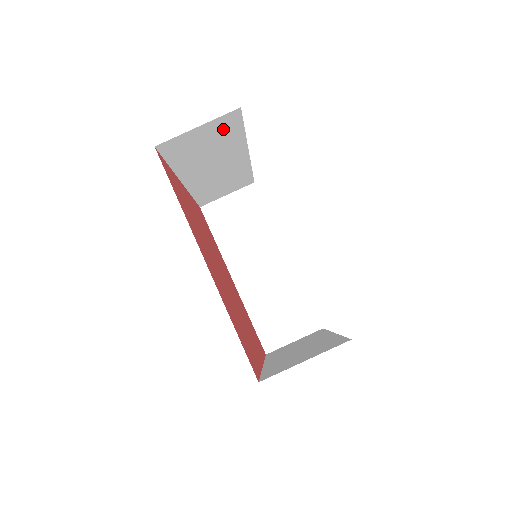
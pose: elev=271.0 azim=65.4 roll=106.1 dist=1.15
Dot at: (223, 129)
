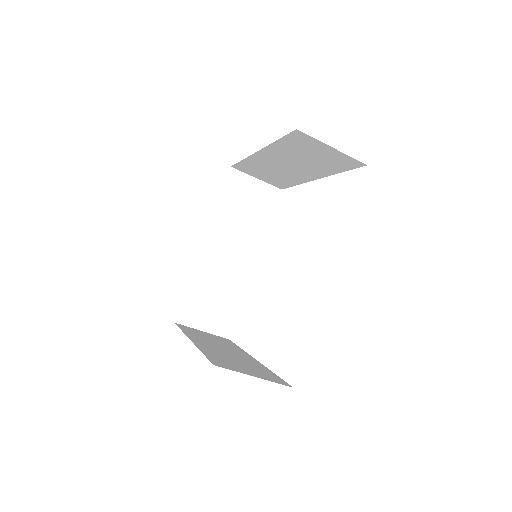
Dot at: occluded
